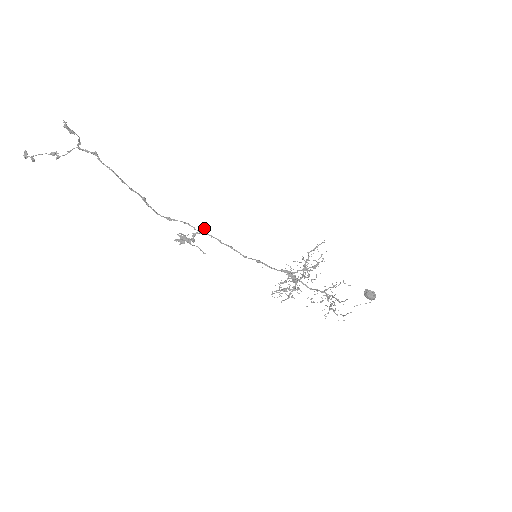
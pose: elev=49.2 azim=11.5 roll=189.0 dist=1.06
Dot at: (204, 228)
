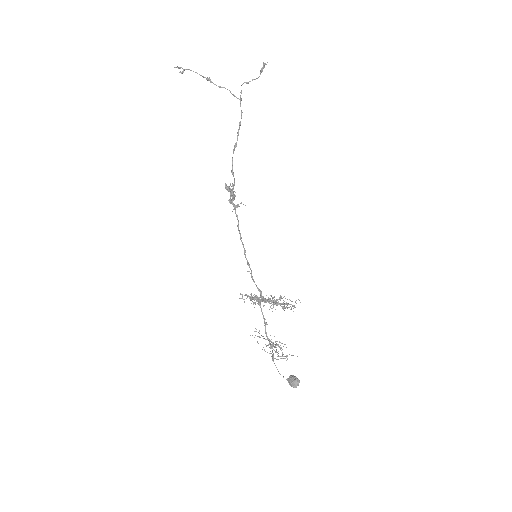
Dot at: occluded
